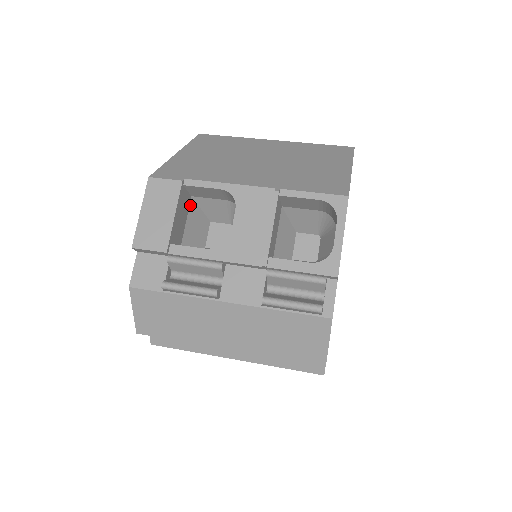
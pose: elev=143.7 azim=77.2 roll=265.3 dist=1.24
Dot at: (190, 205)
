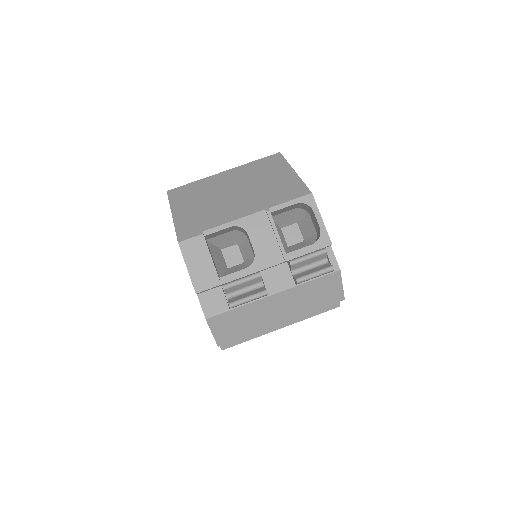
Dot at: (208, 246)
